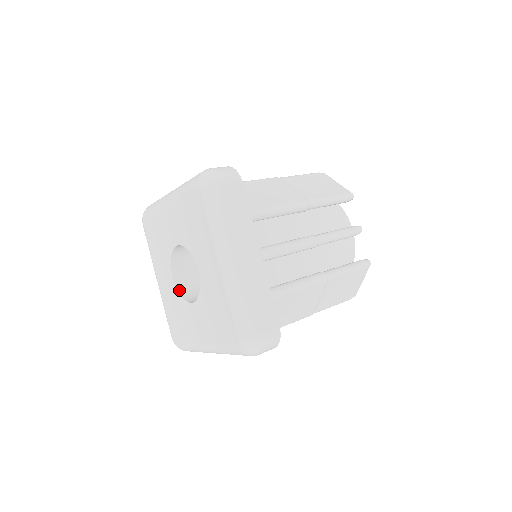
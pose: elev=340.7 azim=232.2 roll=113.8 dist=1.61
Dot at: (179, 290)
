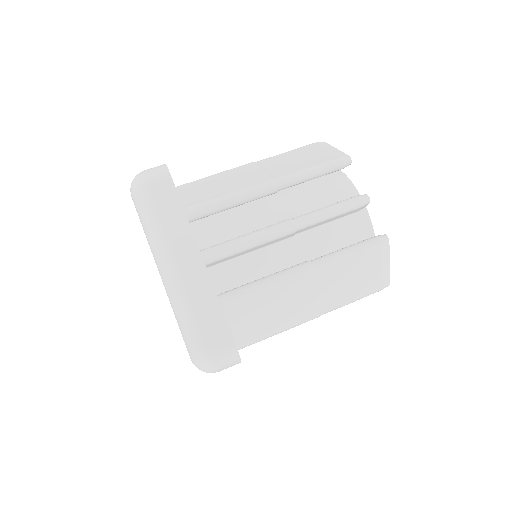
Dot at: occluded
